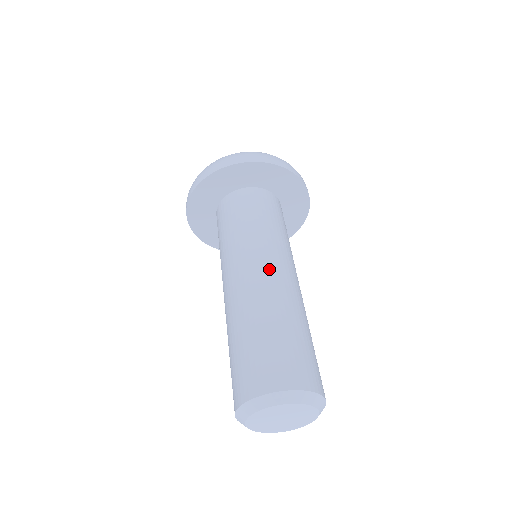
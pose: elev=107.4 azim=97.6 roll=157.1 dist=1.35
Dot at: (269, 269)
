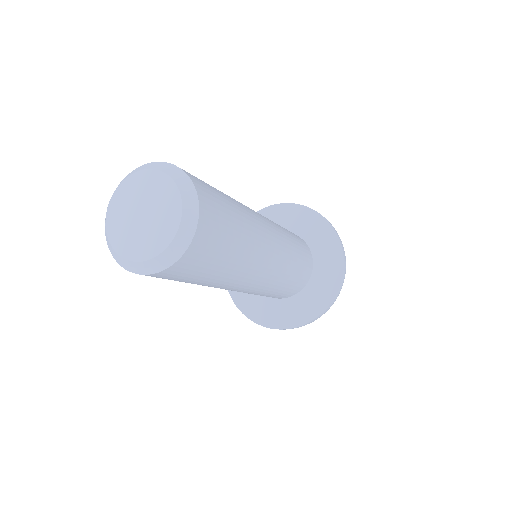
Dot at: (264, 218)
